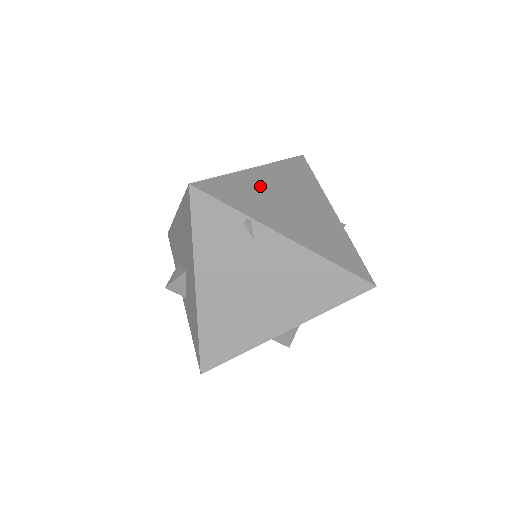
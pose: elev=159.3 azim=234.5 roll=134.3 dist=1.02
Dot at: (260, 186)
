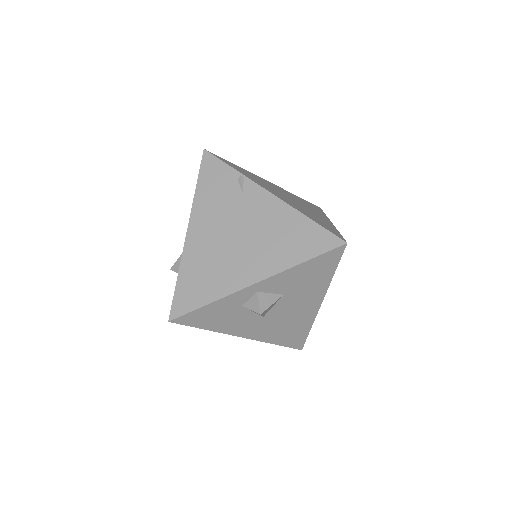
Dot at: (265, 182)
